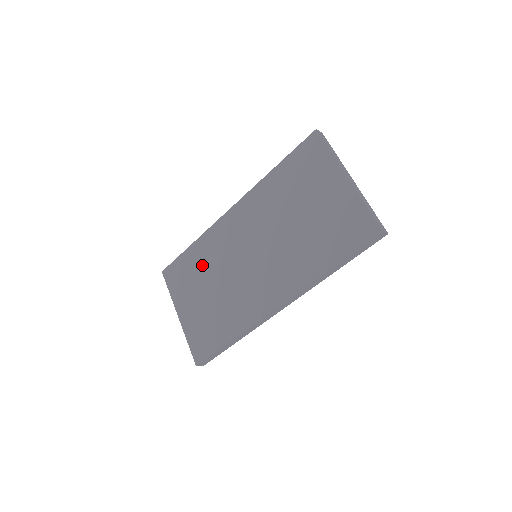
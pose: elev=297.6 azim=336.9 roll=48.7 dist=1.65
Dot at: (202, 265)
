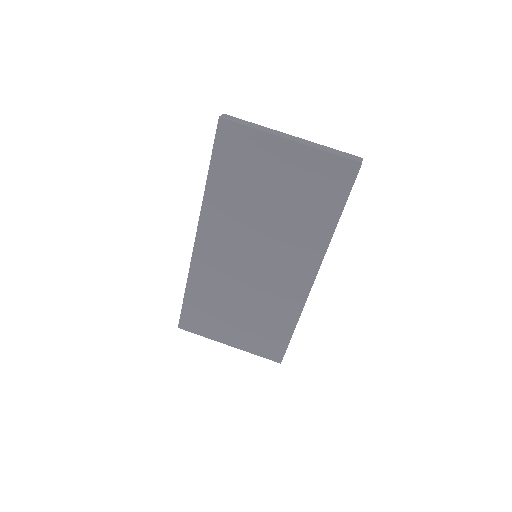
Dot at: (213, 298)
